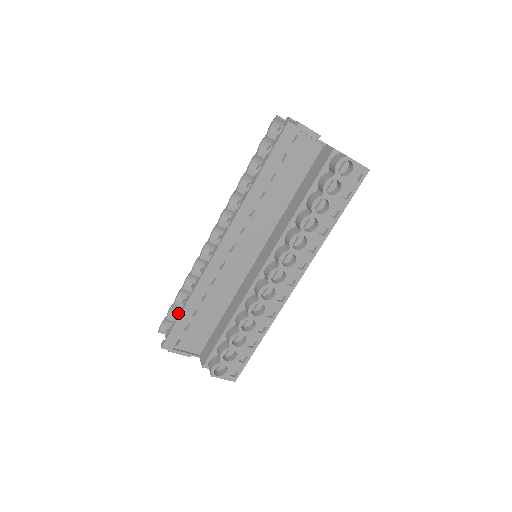
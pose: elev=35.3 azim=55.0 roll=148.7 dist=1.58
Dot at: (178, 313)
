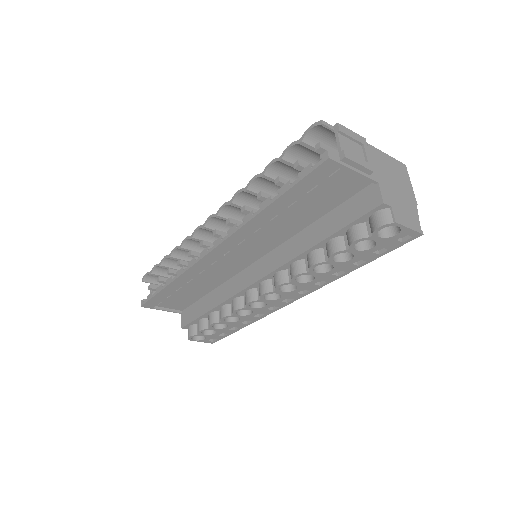
Dot at: (160, 286)
